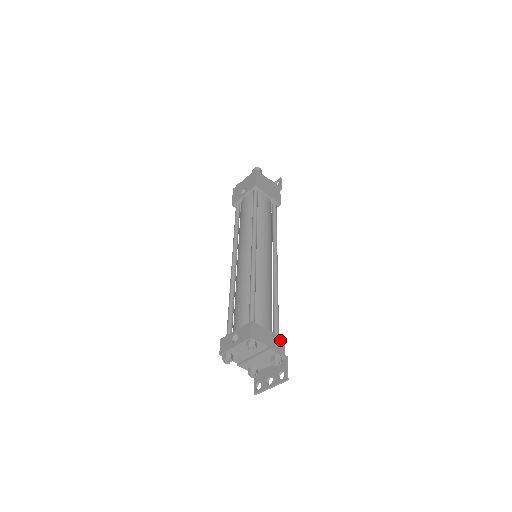
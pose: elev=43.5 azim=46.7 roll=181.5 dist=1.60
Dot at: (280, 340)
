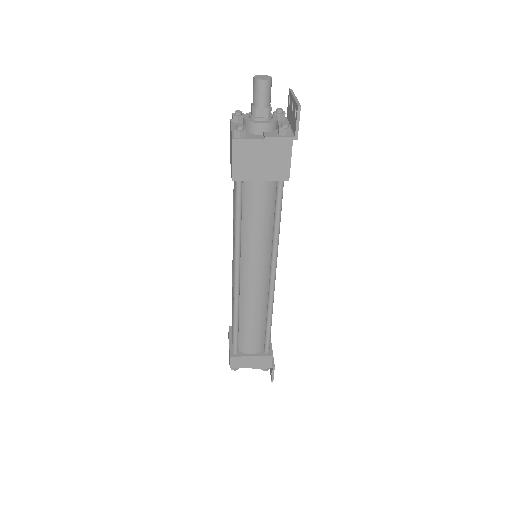
Dot at: (266, 358)
